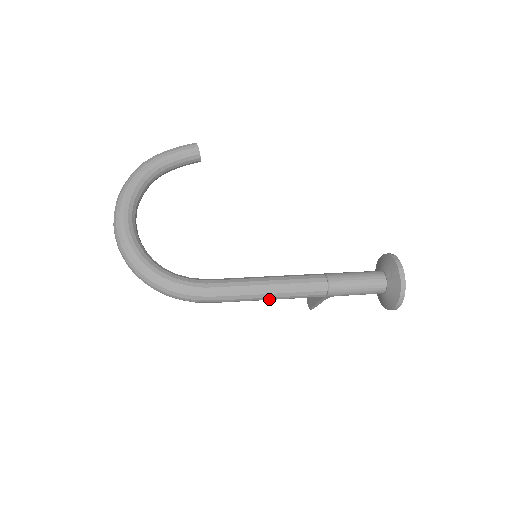
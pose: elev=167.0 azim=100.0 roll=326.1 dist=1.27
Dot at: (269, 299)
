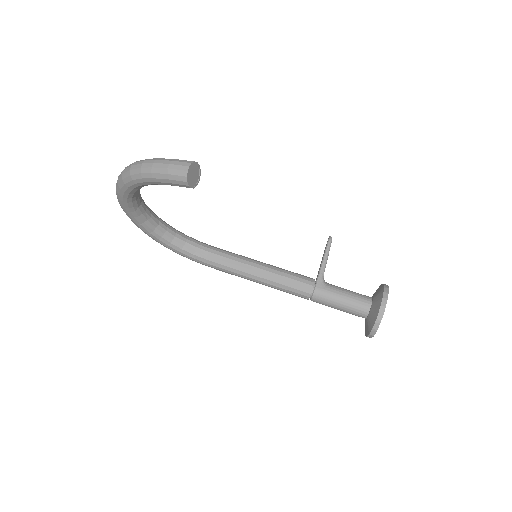
Dot at: occluded
